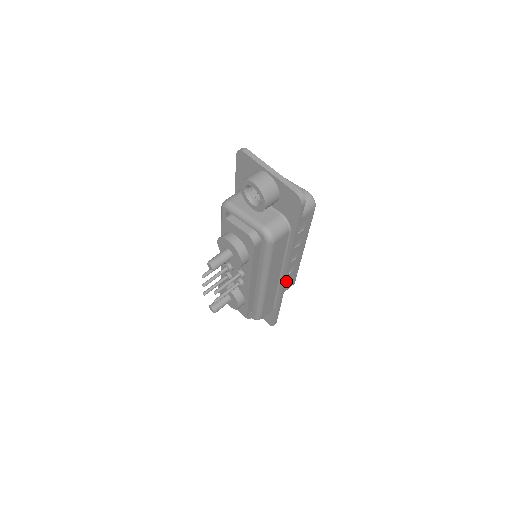
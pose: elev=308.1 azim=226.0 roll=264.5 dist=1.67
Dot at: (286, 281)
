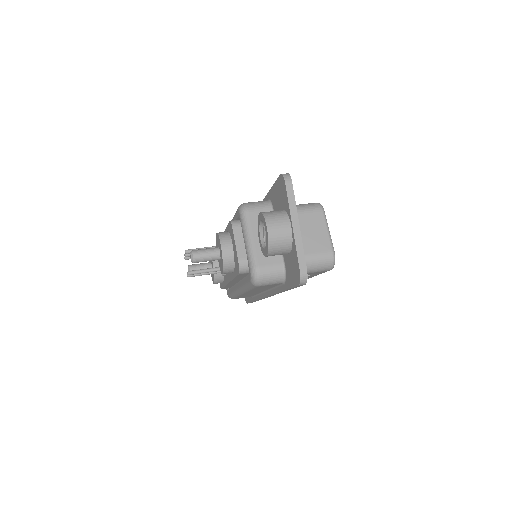
Dot at: occluded
